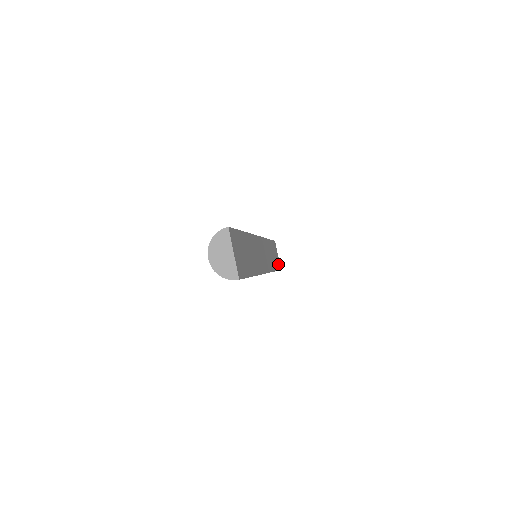
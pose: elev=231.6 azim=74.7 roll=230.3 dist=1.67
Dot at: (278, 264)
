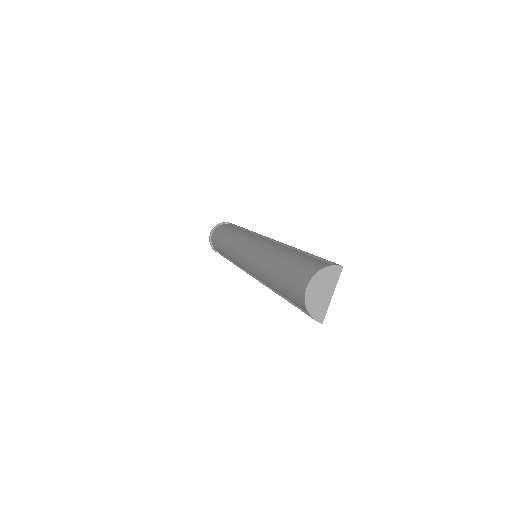
Dot at: occluded
